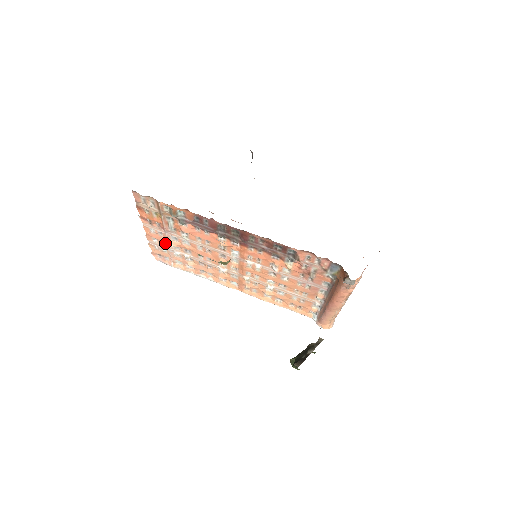
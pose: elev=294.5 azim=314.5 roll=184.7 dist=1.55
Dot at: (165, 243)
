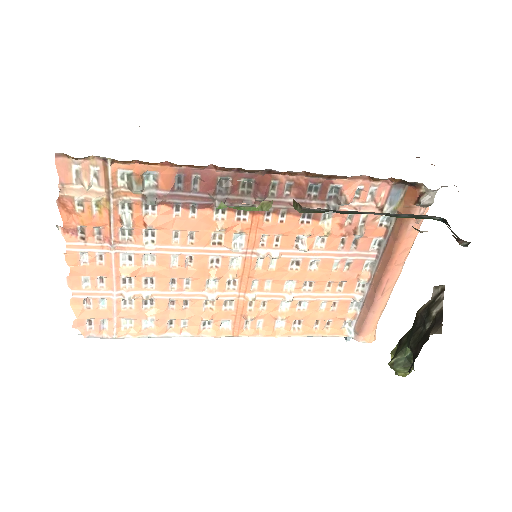
Dot at: (106, 282)
